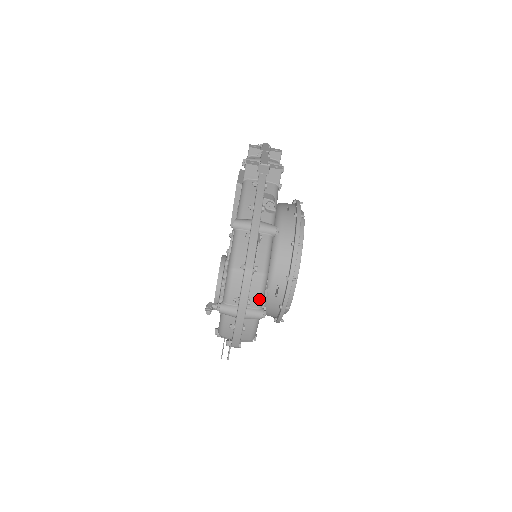
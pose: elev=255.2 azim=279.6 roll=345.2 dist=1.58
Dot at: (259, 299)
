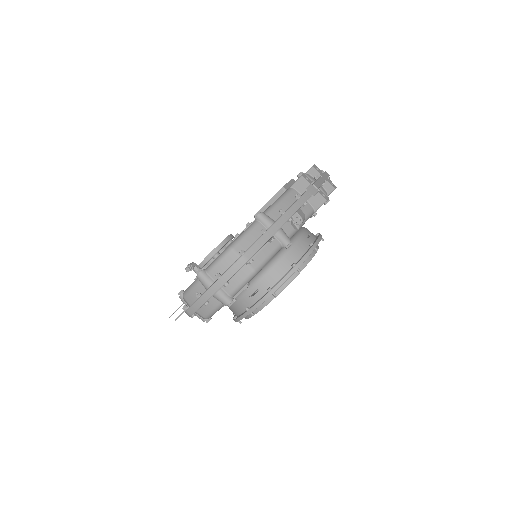
Dot at: (236, 288)
